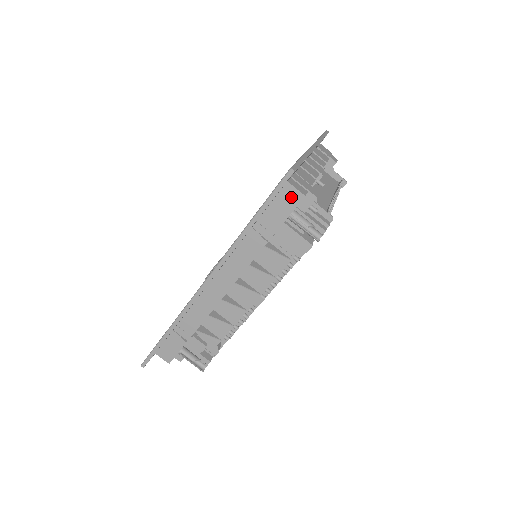
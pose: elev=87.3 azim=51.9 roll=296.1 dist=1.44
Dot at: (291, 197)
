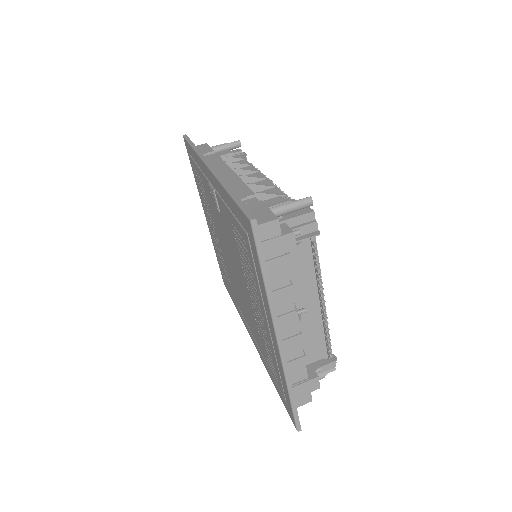
Dot at: (201, 147)
